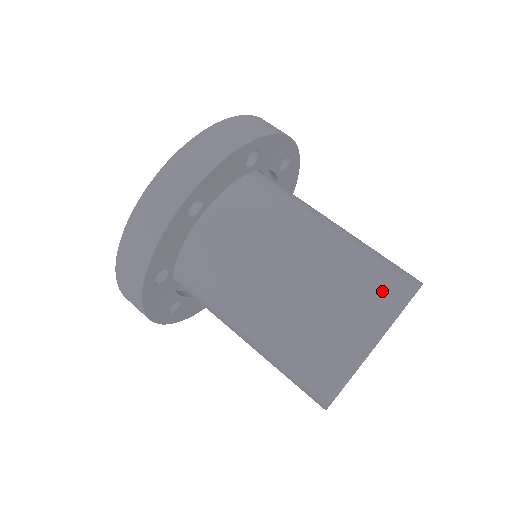
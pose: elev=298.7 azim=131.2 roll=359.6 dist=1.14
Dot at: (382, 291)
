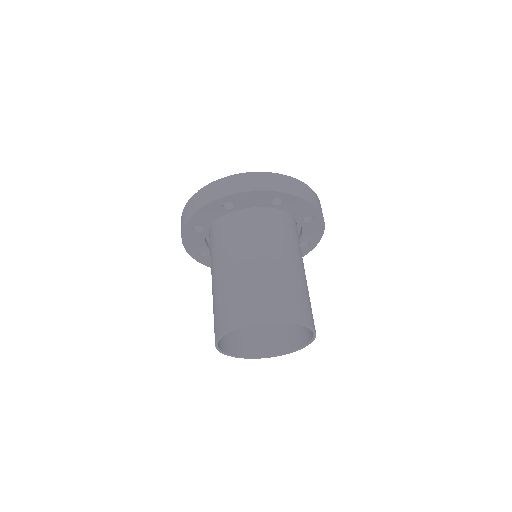
Dot at: (307, 312)
